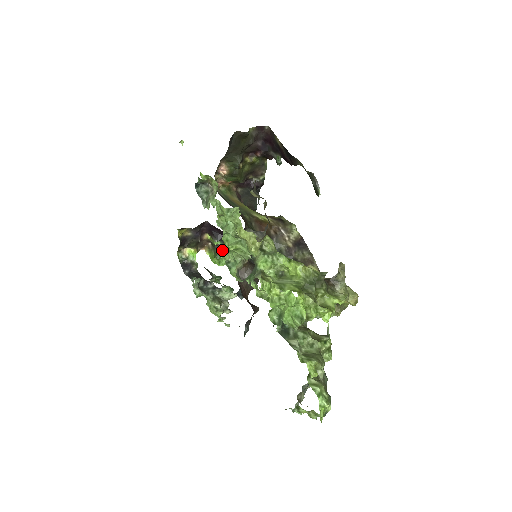
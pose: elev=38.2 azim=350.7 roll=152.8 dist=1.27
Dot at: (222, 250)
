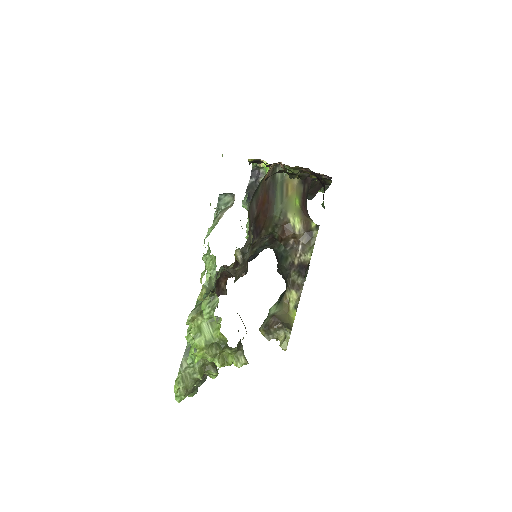
Dot at: occluded
